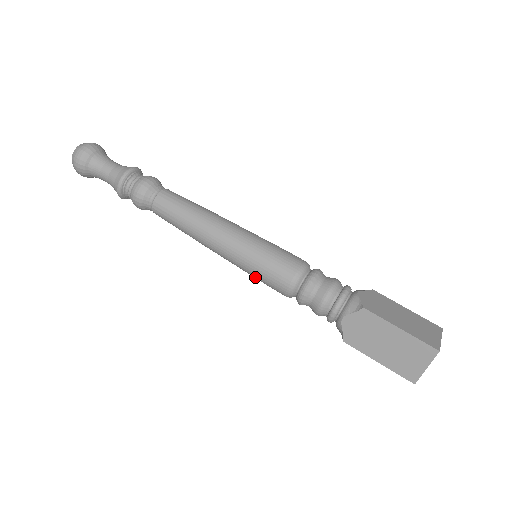
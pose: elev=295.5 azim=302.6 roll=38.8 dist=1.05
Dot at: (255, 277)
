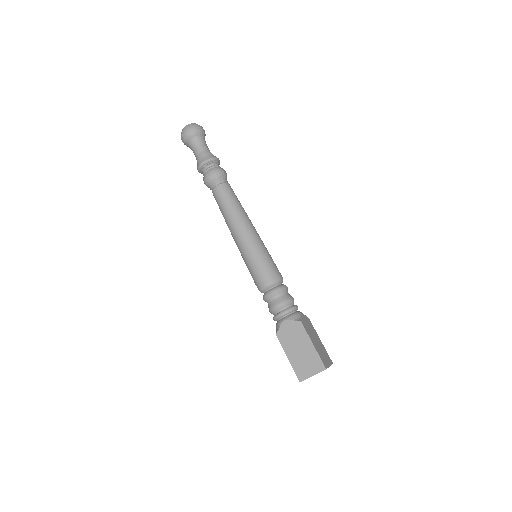
Dot at: (248, 267)
